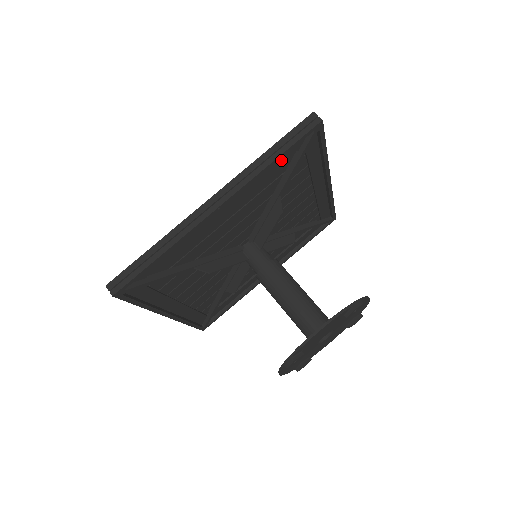
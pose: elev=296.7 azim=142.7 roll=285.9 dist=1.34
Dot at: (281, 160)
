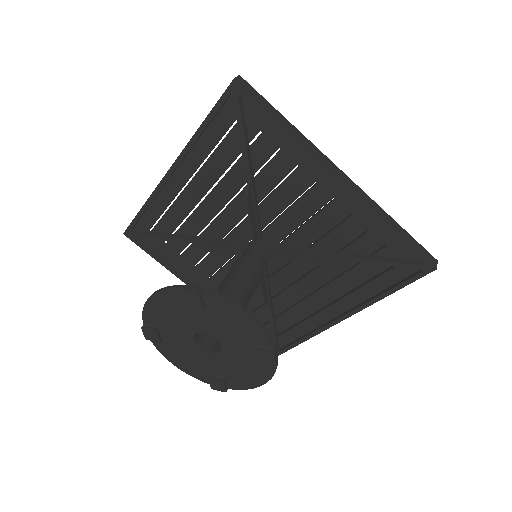
Dot at: (222, 131)
